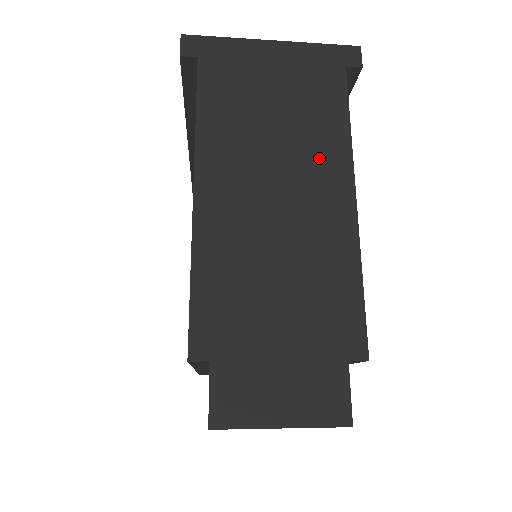
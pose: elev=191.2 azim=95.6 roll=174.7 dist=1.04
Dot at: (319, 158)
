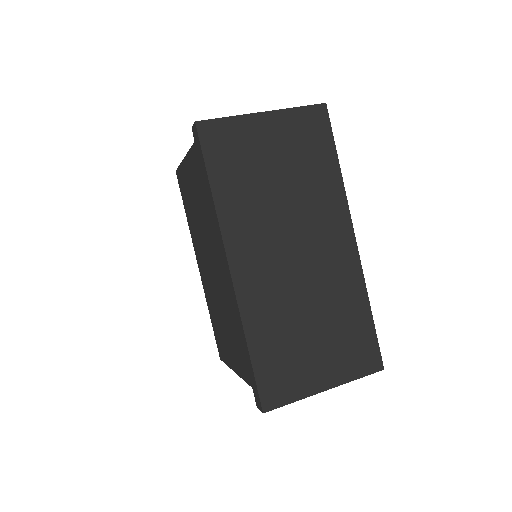
Dot at: occluded
